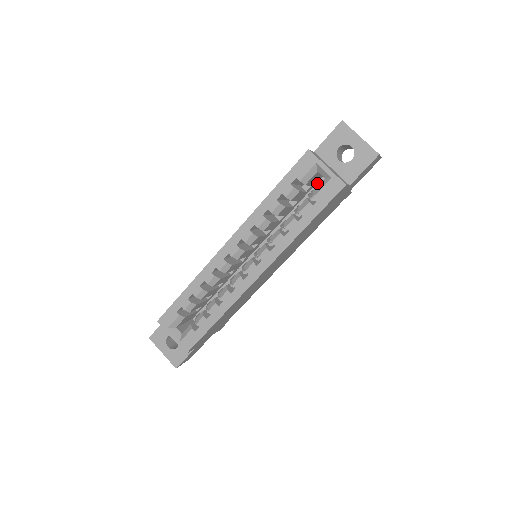
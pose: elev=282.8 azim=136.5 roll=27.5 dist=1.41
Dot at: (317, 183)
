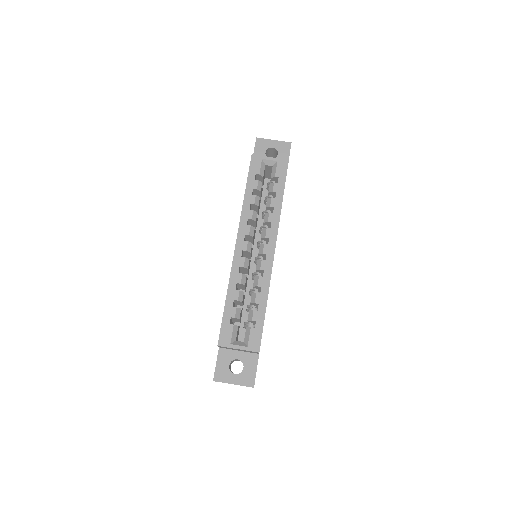
Dot at: (263, 186)
